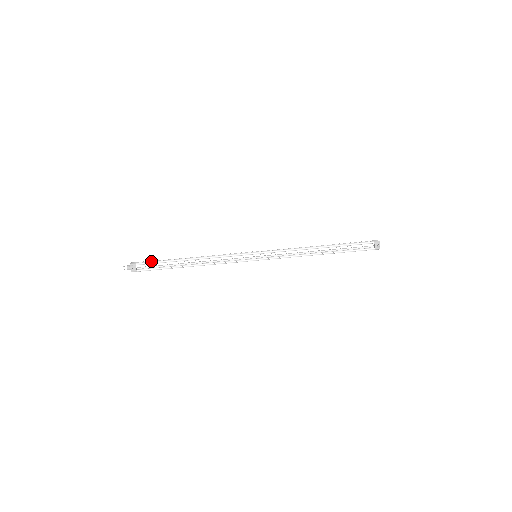
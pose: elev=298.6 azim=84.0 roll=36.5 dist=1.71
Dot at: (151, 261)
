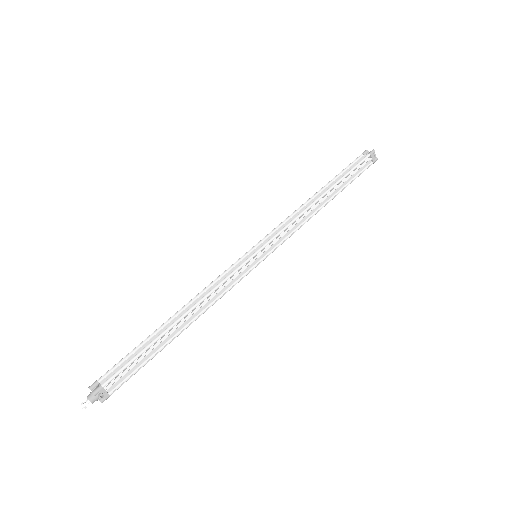
Dot at: (121, 364)
